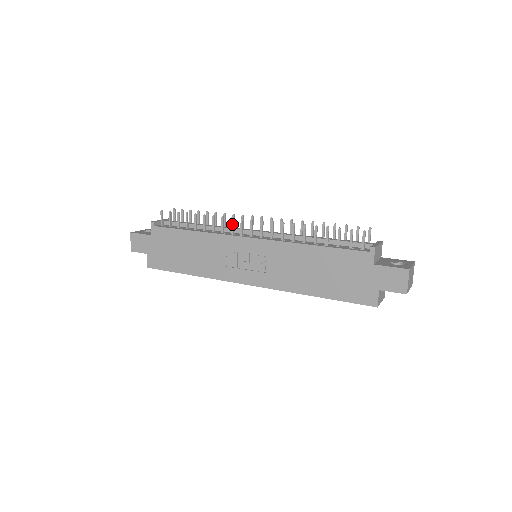
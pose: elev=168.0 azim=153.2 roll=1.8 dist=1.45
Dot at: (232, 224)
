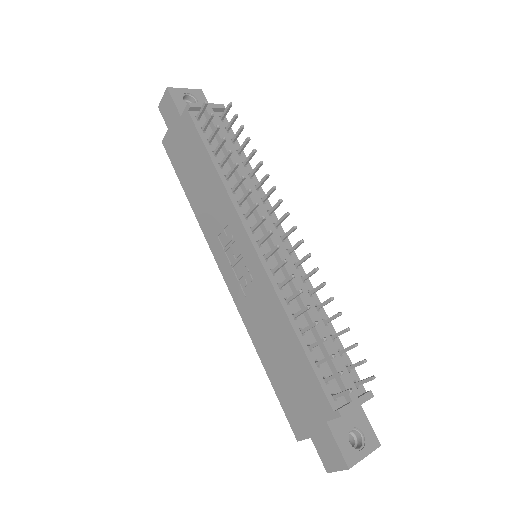
Dot at: (252, 209)
